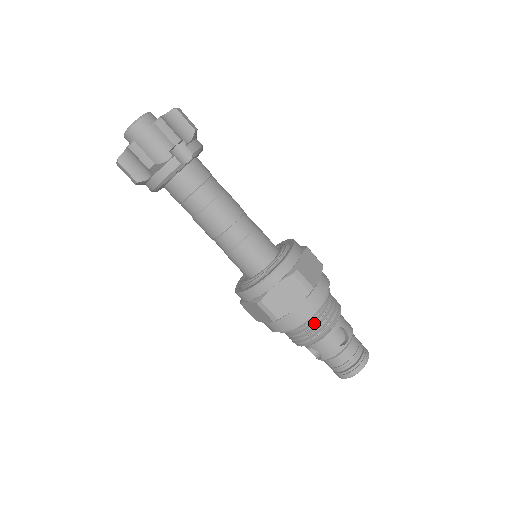
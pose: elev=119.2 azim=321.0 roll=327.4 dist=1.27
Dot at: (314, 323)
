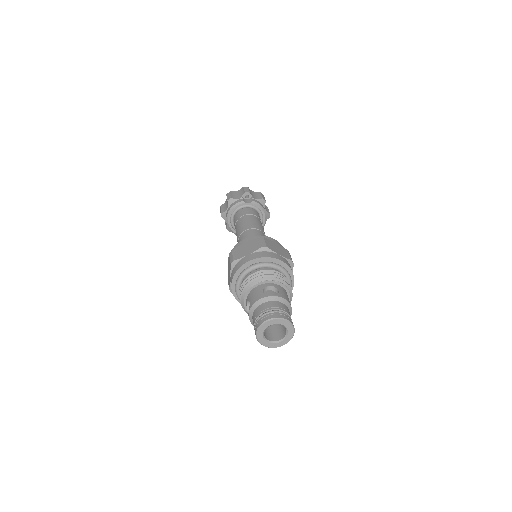
Dot at: (255, 272)
